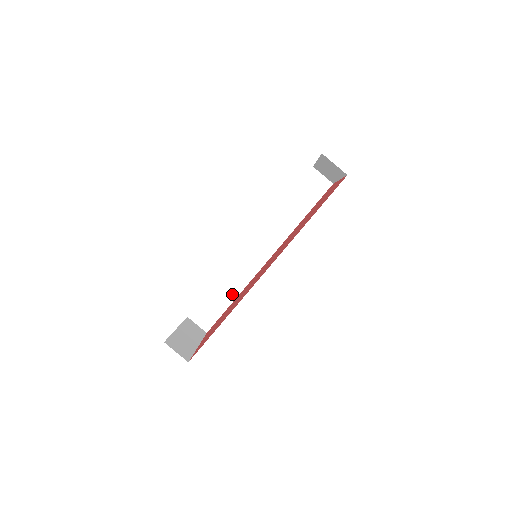
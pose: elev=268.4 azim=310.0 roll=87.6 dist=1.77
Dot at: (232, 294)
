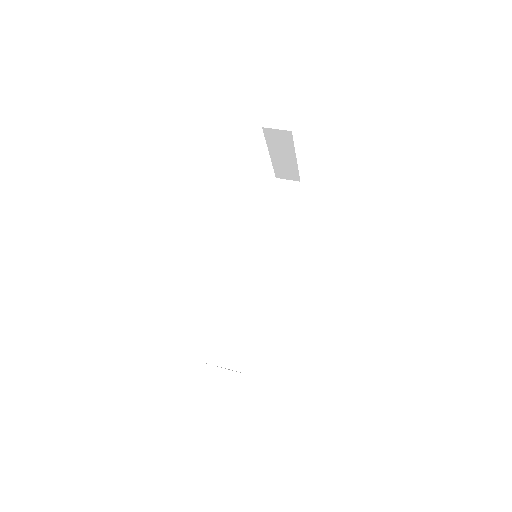
Dot at: (258, 322)
